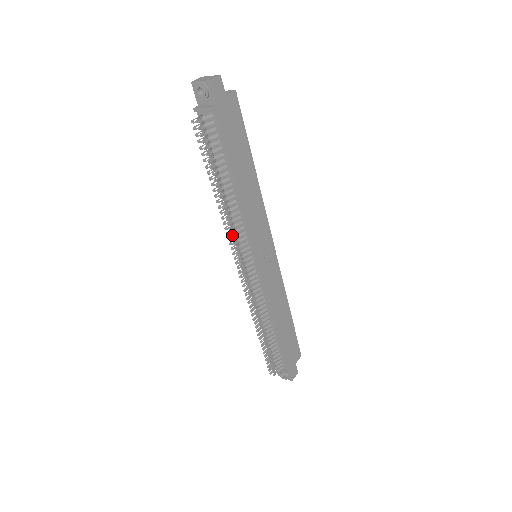
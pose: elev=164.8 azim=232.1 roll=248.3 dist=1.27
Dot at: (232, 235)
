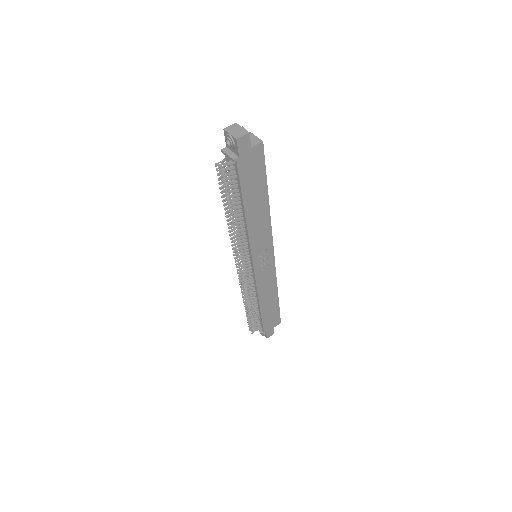
Dot at: (235, 245)
